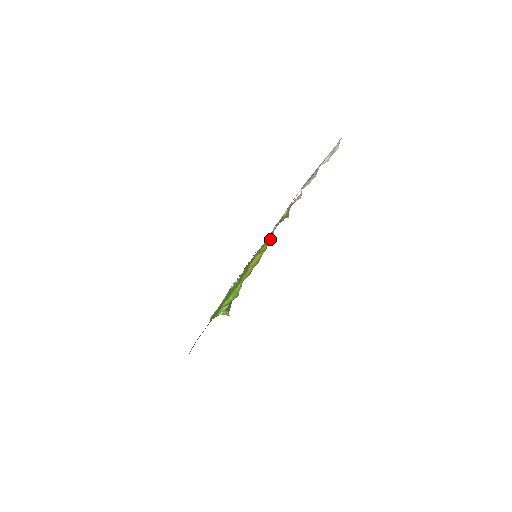
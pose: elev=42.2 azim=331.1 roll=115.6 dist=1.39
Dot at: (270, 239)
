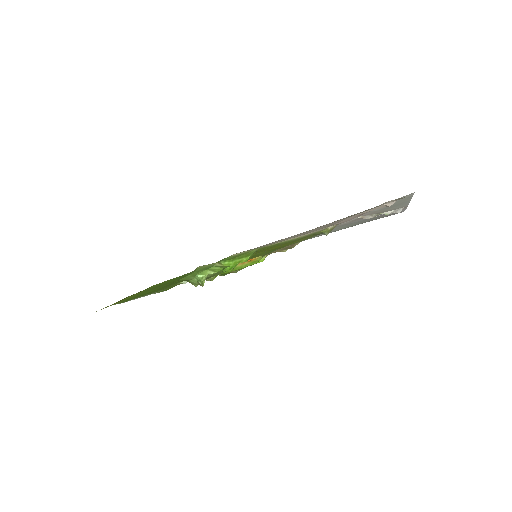
Dot at: (259, 260)
